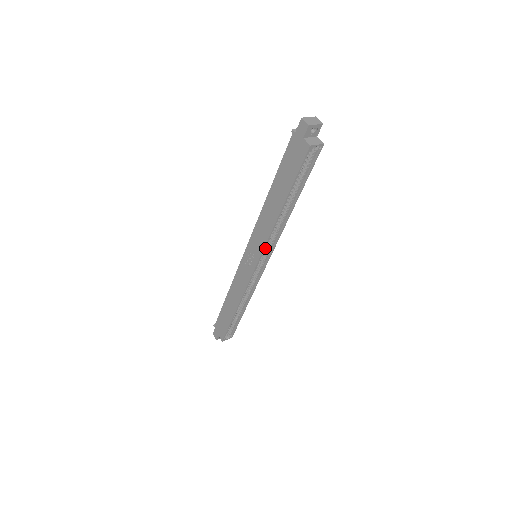
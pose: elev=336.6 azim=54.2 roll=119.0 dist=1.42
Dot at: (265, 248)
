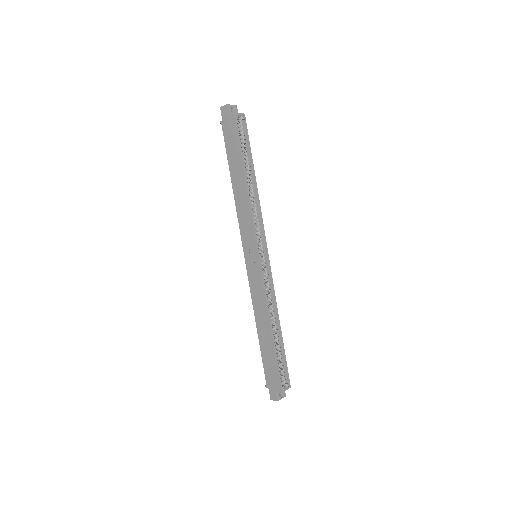
Dot at: (256, 234)
